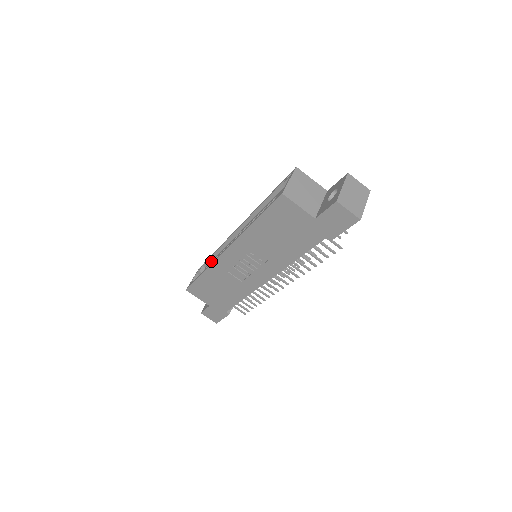
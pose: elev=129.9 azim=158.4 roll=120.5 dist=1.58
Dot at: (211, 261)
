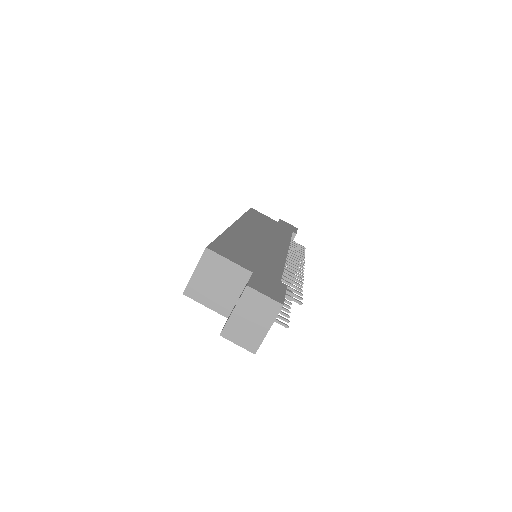
Dot at: occluded
